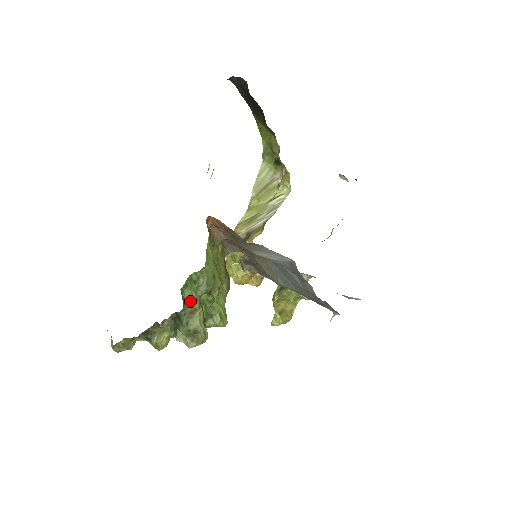
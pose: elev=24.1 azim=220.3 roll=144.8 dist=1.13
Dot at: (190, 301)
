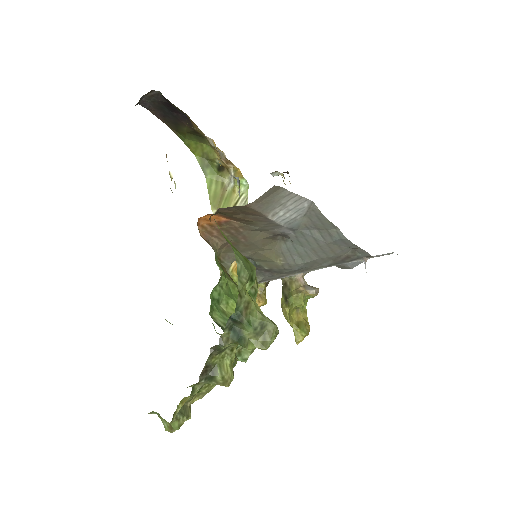
Dot at: (239, 293)
